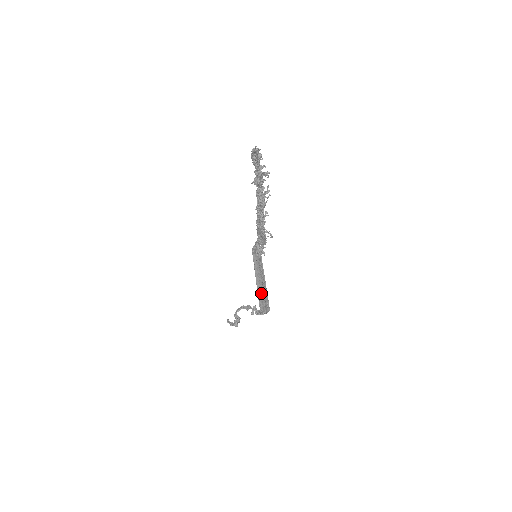
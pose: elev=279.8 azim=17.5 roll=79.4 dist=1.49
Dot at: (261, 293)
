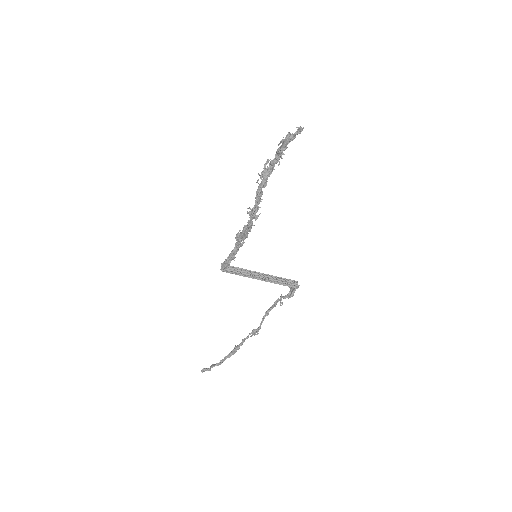
Dot at: (278, 281)
